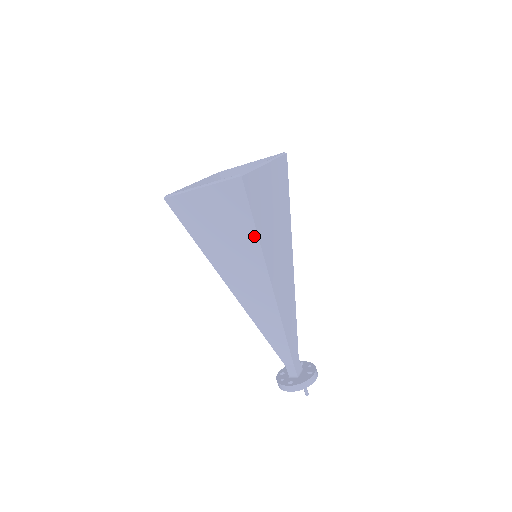
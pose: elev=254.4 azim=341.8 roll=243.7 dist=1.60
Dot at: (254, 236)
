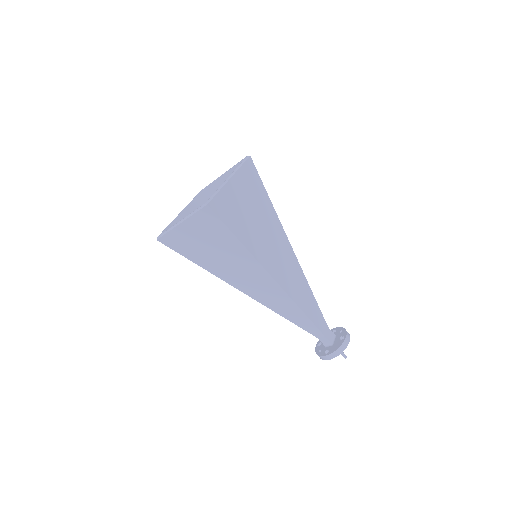
Dot at: (241, 247)
